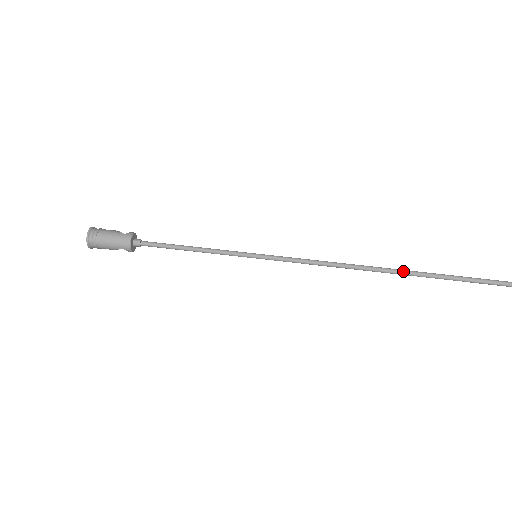
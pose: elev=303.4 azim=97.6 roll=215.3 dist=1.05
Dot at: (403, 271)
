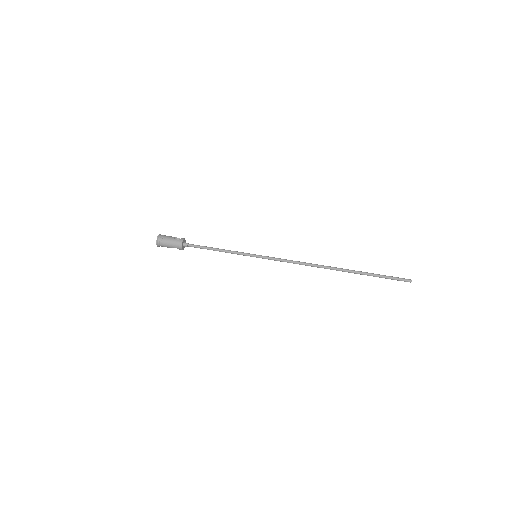
Dot at: (344, 270)
